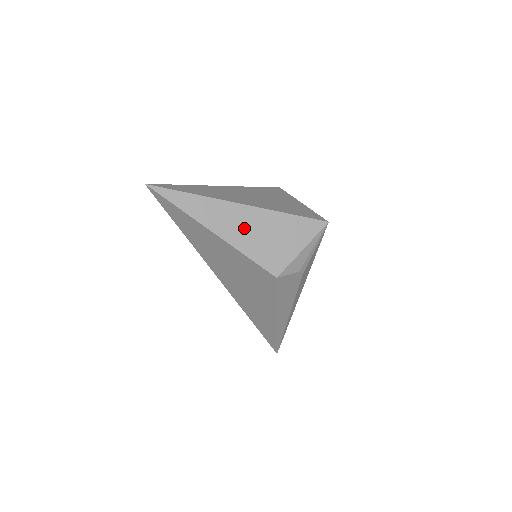
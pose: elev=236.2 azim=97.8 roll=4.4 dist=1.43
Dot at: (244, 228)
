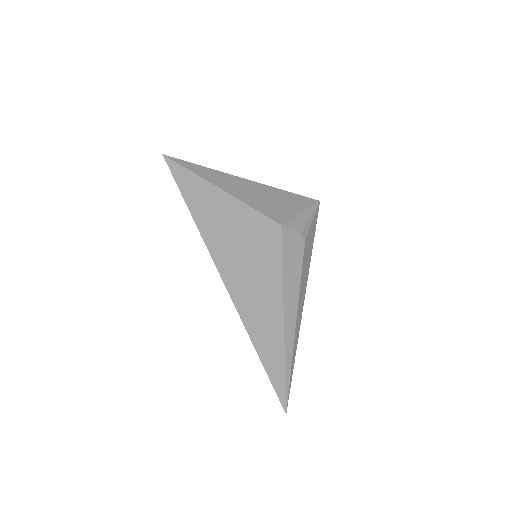
Dot at: (247, 191)
